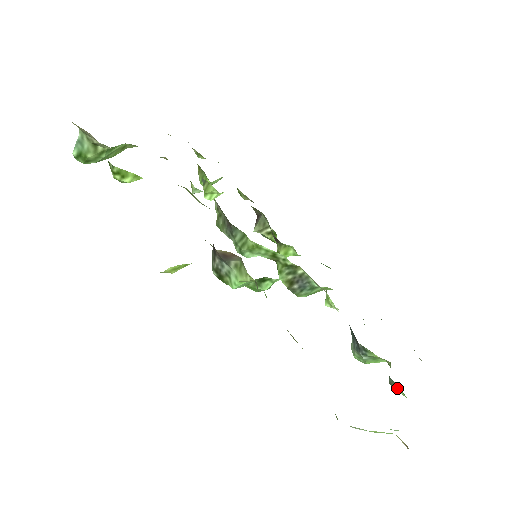
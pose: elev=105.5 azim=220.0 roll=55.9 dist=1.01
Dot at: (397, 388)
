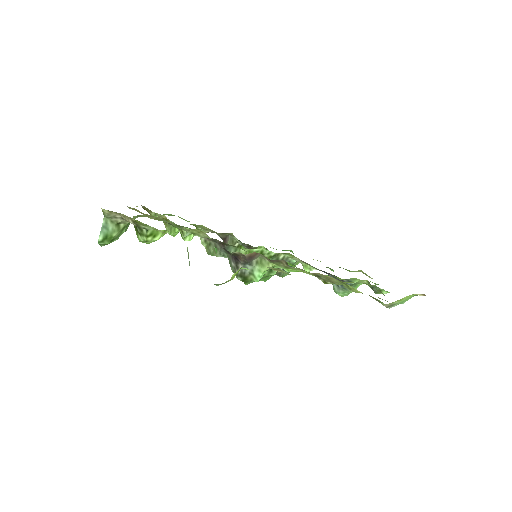
Dot at: (381, 291)
